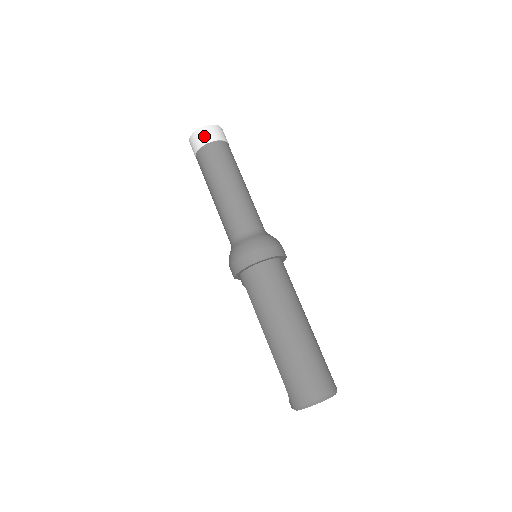
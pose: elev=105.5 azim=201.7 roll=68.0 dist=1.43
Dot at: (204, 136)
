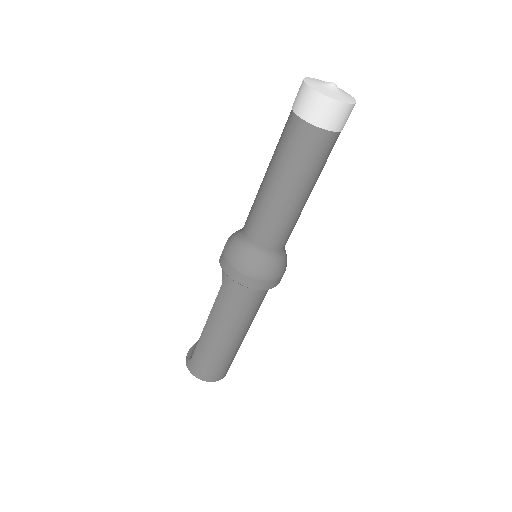
Dot at: (326, 115)
